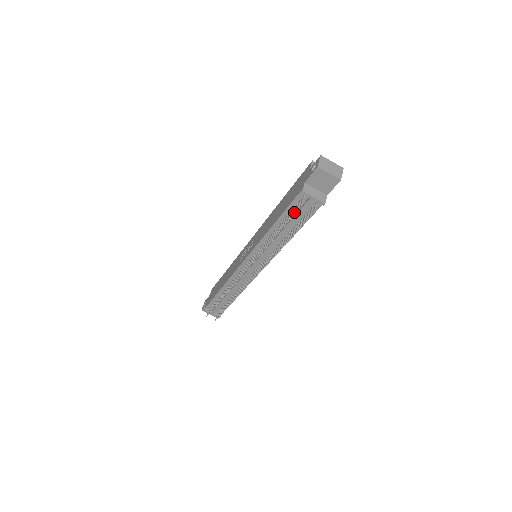
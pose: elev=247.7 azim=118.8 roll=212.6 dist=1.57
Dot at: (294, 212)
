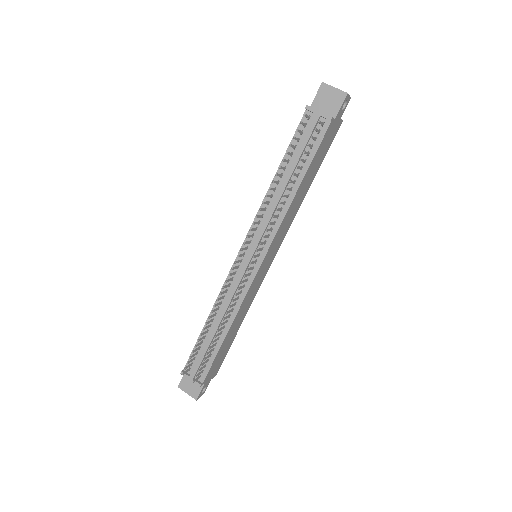
Dot at: (298, 129)
